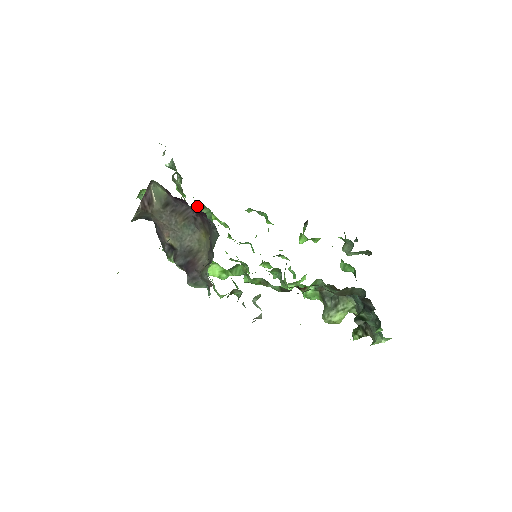
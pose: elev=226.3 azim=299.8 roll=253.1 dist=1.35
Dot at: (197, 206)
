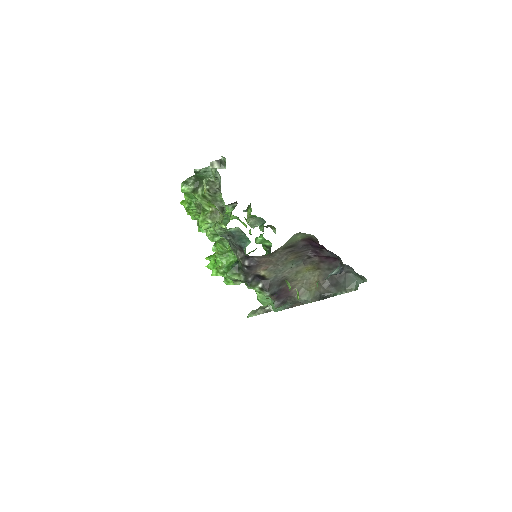
Dot at: occluded
